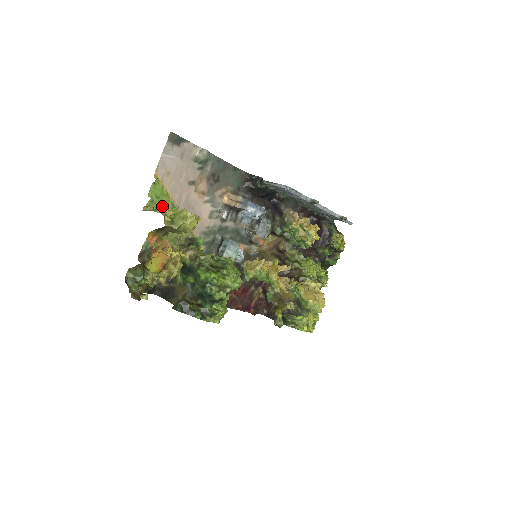
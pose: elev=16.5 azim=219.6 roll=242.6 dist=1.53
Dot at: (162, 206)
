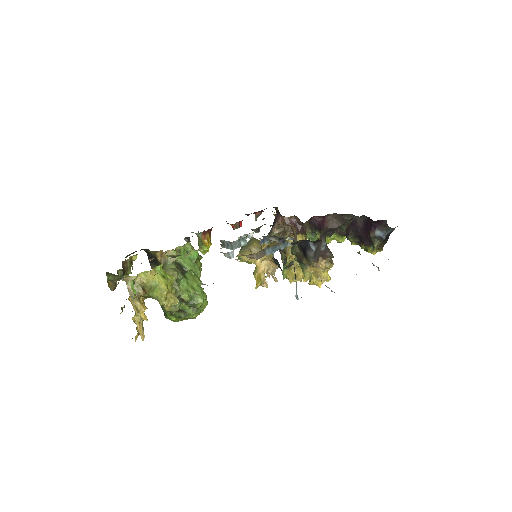
Dot at: occluded
